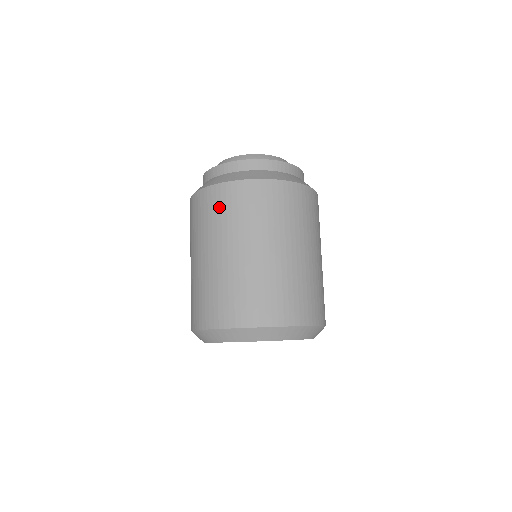
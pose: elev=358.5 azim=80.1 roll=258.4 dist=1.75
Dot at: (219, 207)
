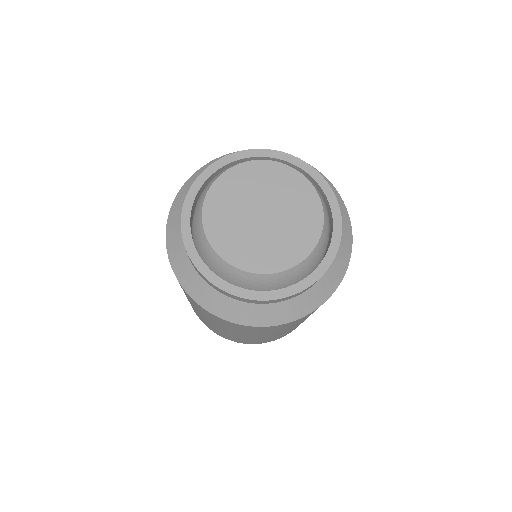
Dot at: (209, 316)
